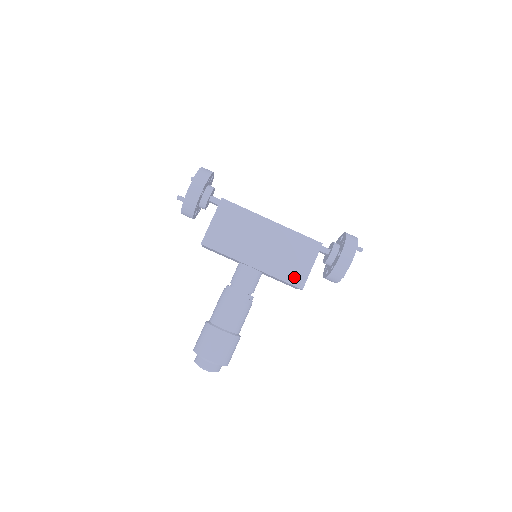
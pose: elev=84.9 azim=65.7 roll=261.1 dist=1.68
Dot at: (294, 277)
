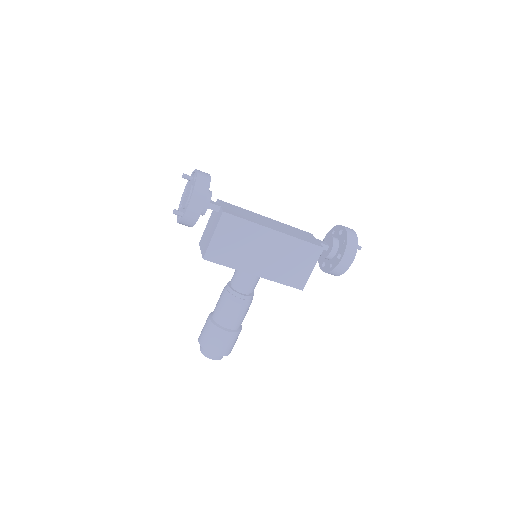
Dot at: (295, 280)
